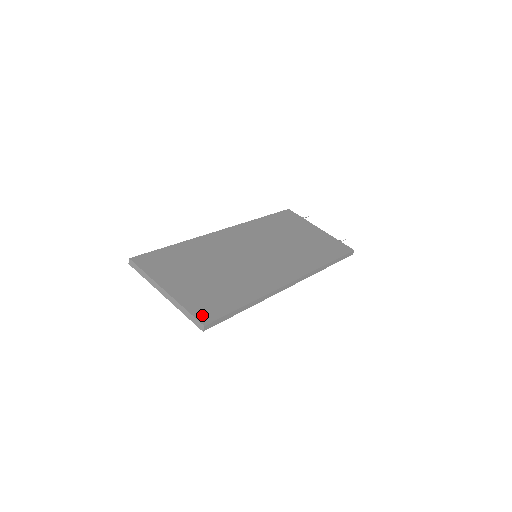
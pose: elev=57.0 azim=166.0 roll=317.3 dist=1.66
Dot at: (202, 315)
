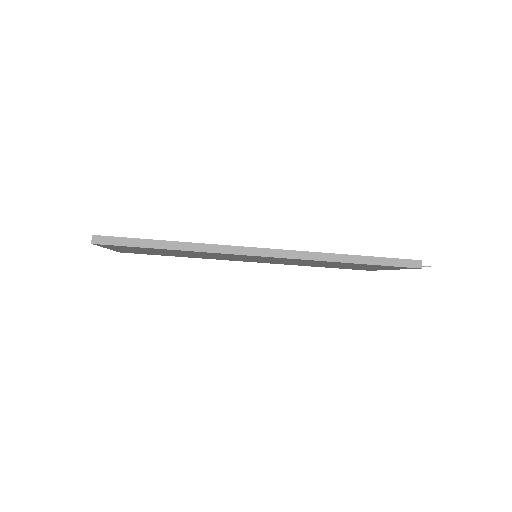
Dot at: occluded
